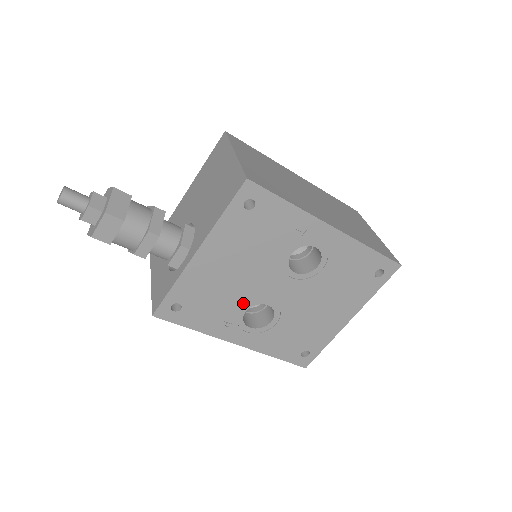
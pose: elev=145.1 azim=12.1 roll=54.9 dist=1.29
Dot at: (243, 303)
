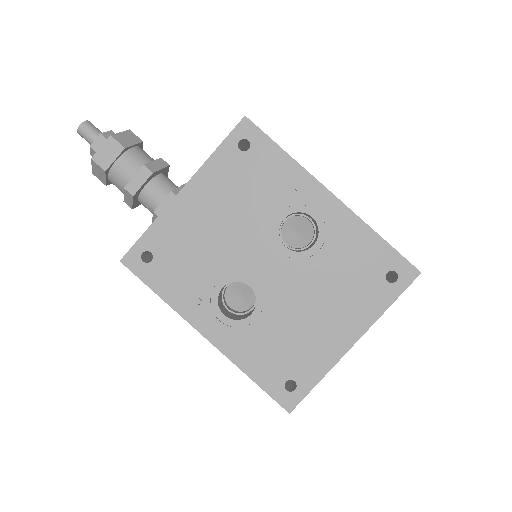
Dot at: (221, 274)
